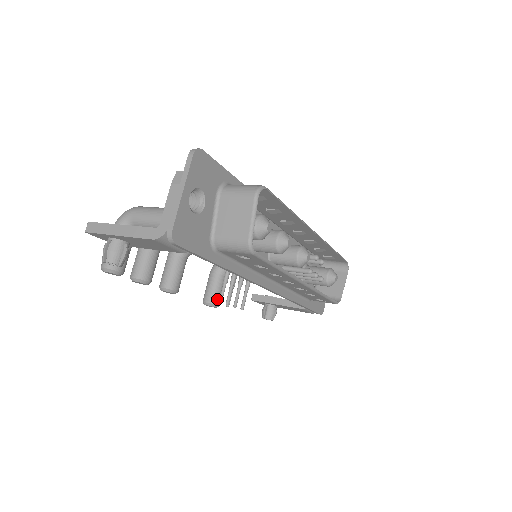
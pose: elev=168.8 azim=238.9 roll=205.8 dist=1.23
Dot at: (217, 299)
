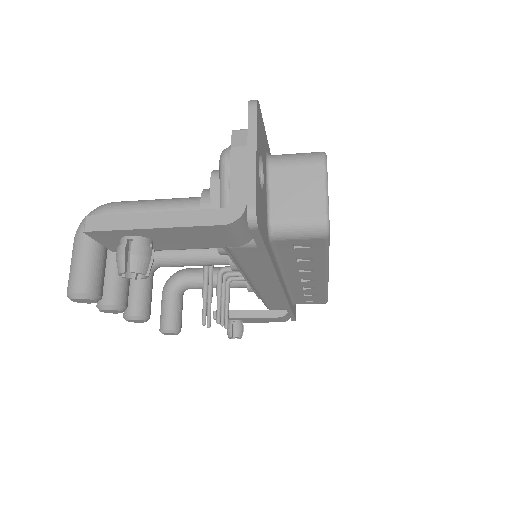
Dot at: (179, 323)
